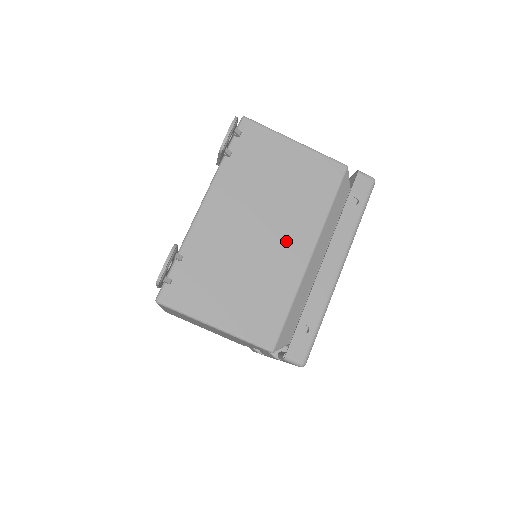
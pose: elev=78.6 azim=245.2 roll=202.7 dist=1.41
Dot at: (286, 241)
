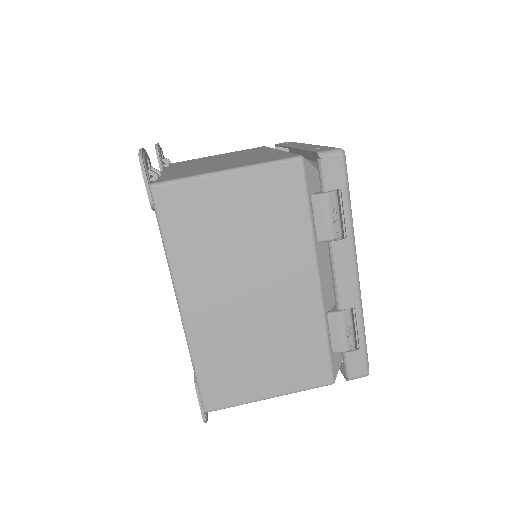
Dot at: occluded
